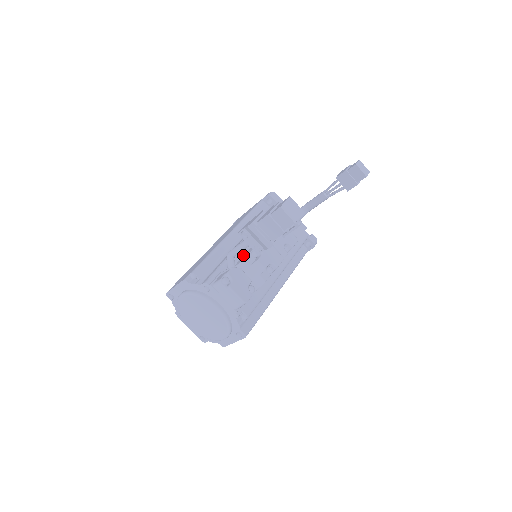
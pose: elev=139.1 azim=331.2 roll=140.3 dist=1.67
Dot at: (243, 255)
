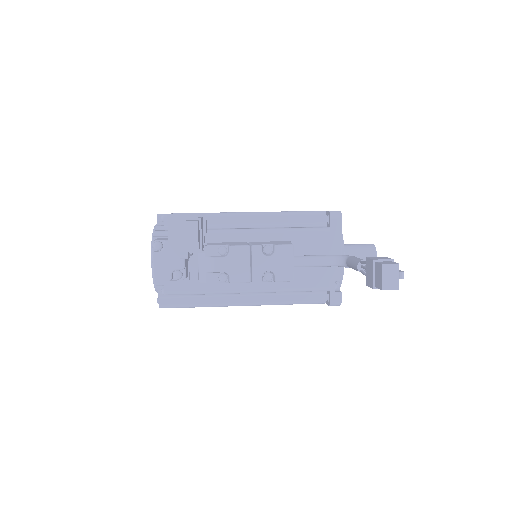
Dot at: (221, 242)
